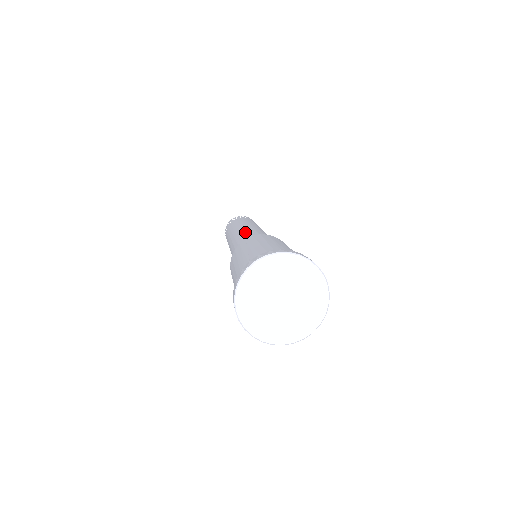
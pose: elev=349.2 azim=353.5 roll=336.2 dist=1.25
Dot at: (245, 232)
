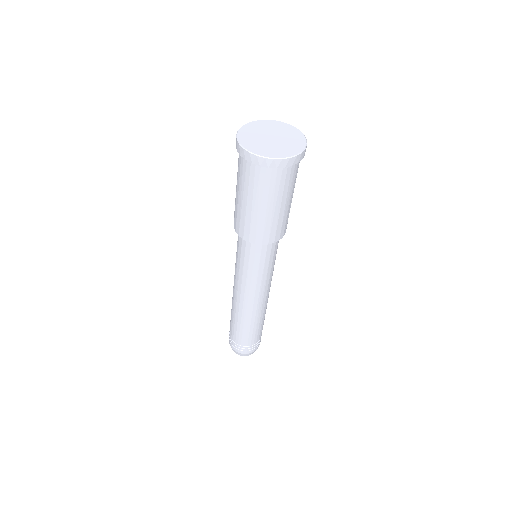
Dot at: occluded
